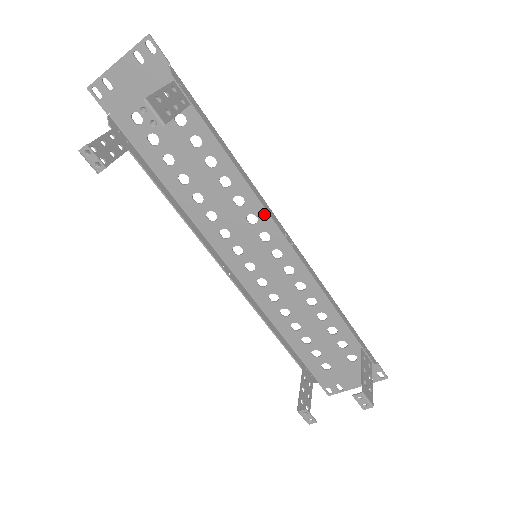
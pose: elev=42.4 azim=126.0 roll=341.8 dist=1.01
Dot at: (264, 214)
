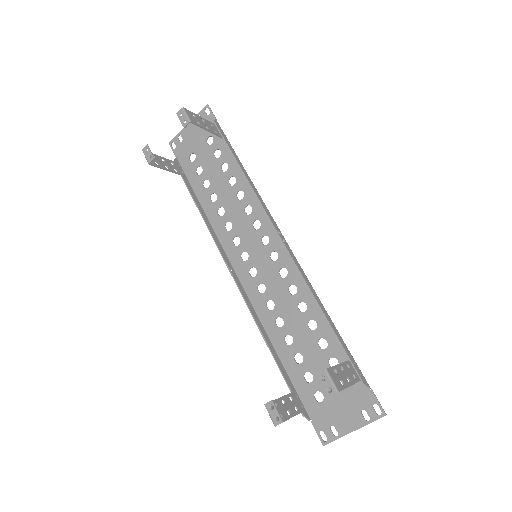
Dot at: (266, 219)
